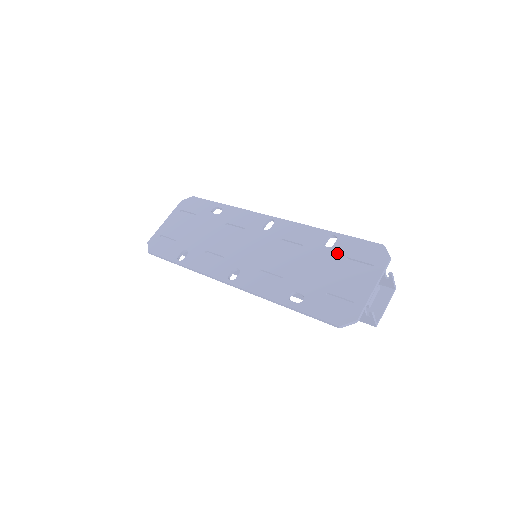
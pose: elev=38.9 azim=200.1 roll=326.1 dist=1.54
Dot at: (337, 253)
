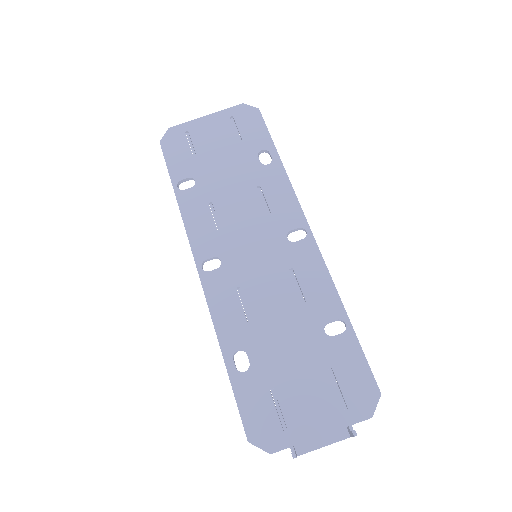
Dot at: (327, 351)
